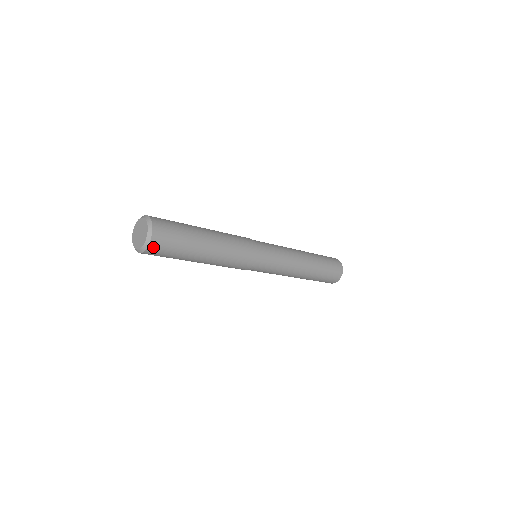
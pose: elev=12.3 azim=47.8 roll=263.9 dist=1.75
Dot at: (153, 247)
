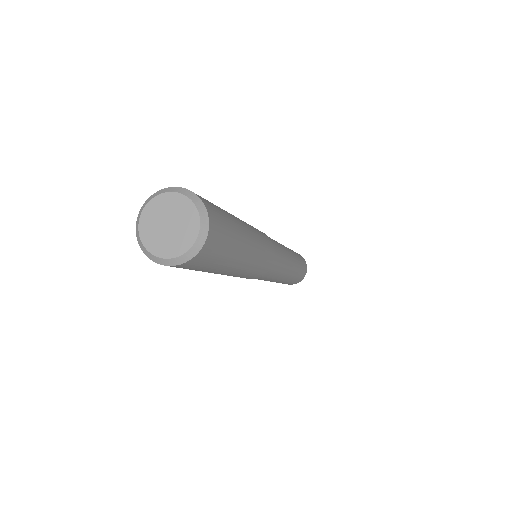
Dot at: (209, 243)
